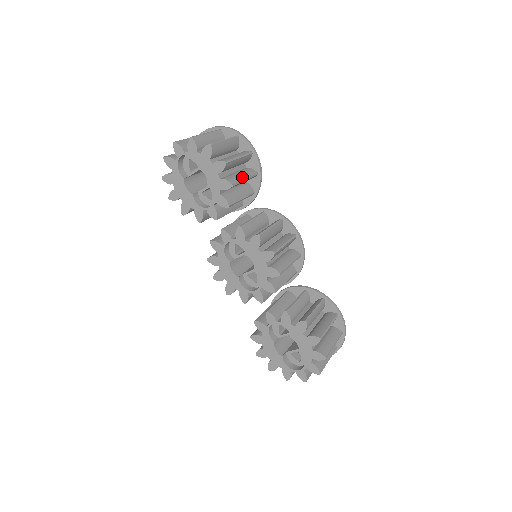
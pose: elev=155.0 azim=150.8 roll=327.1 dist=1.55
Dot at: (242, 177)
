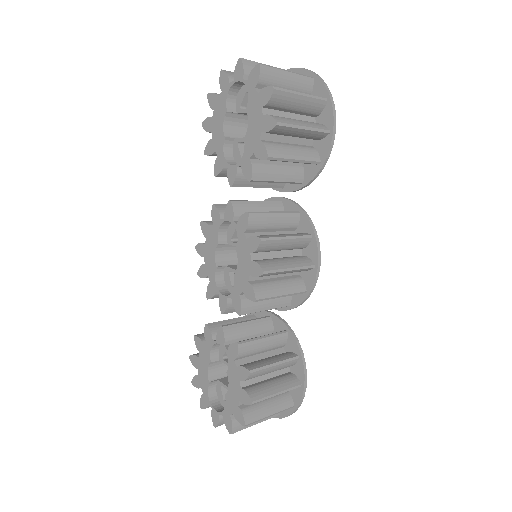
Dot at: (292, 155)
